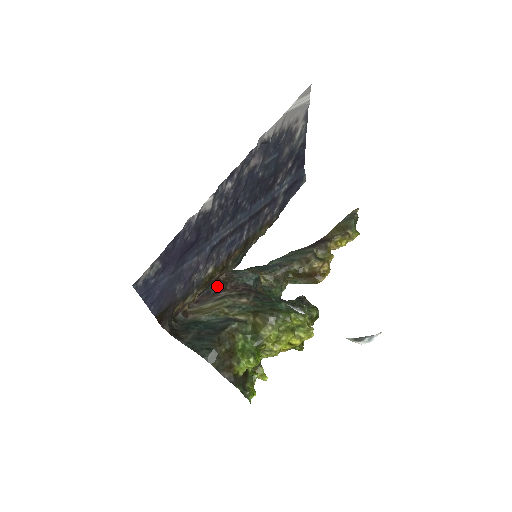
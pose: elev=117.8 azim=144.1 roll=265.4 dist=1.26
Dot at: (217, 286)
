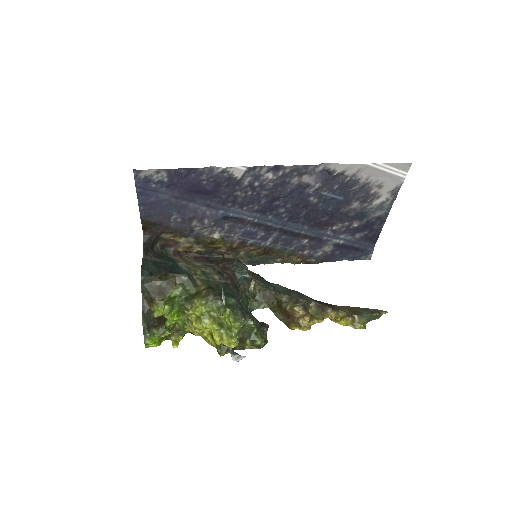
Dot at: (217, 259)
